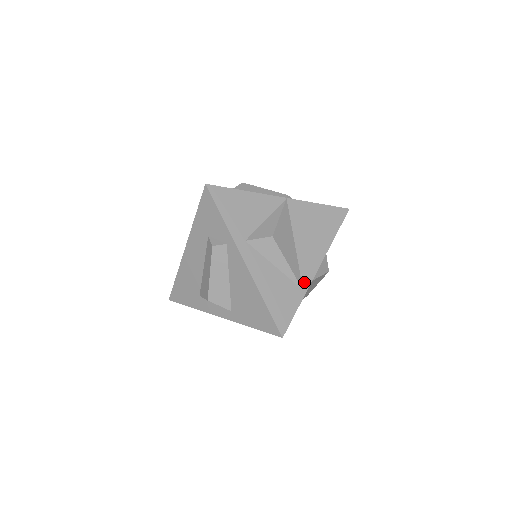
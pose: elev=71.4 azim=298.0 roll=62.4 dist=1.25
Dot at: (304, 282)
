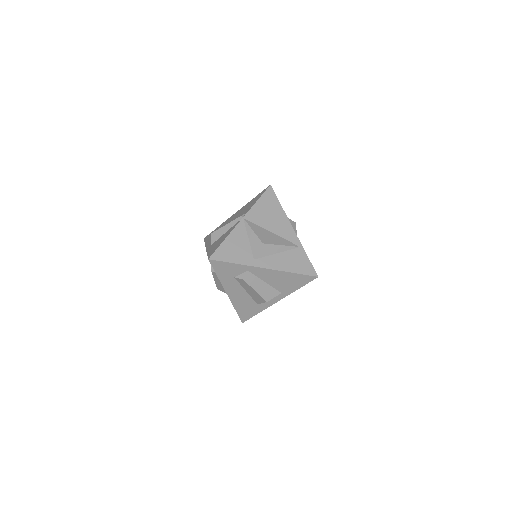
Dot at: (296, 243)
